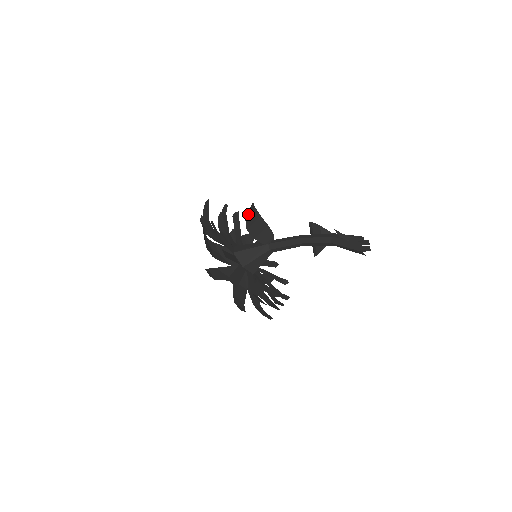
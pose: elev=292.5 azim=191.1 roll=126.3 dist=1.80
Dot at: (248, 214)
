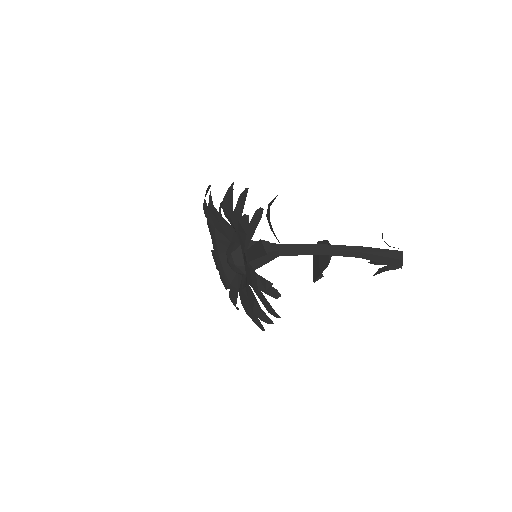
Dot at: (269, 204)
